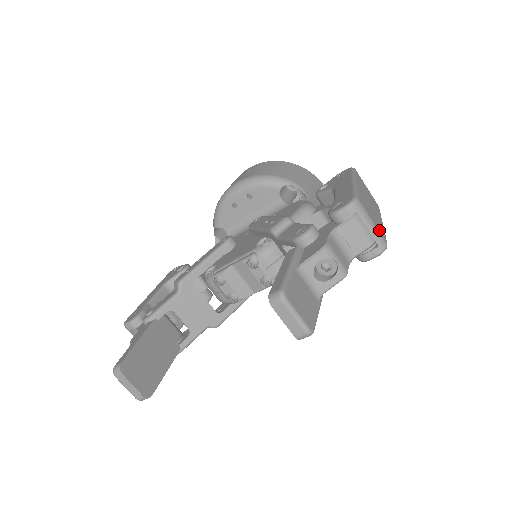
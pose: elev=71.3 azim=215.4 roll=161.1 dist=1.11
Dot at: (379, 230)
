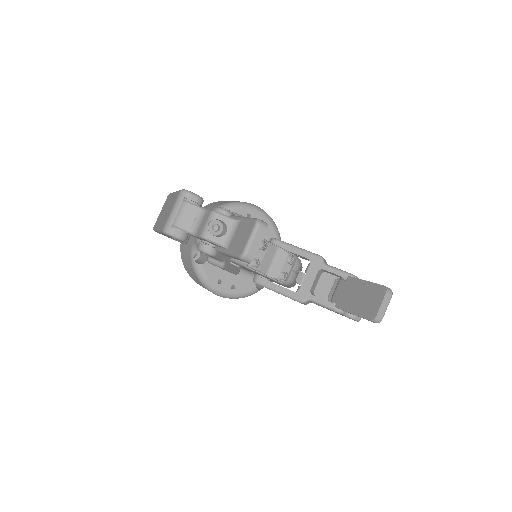
Dot at: occluded
